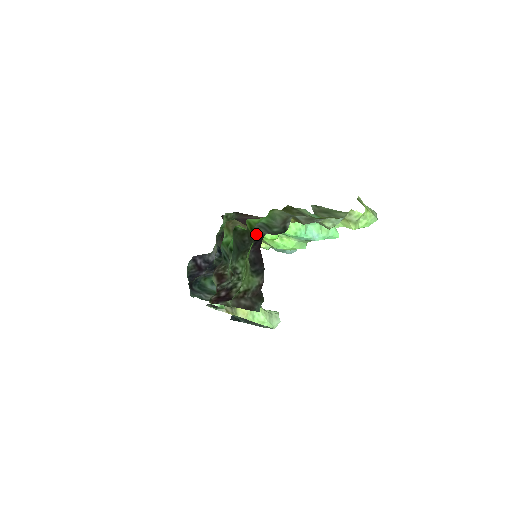
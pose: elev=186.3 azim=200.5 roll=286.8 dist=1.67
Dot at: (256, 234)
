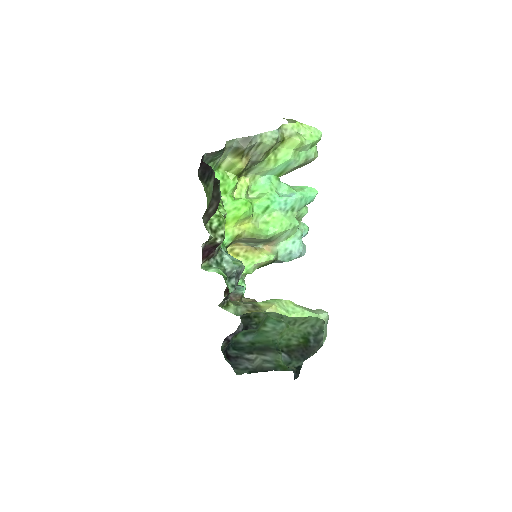
Dot at: occluded
